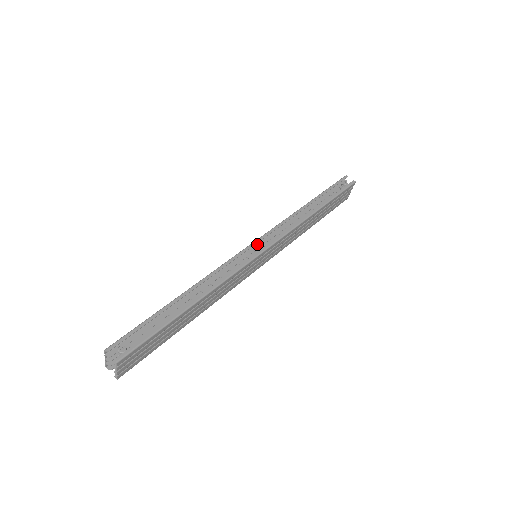
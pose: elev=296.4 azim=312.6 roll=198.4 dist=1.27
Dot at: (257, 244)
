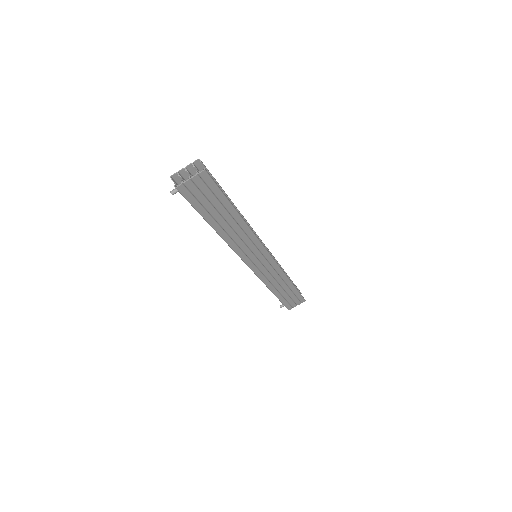
Dot at: occluded
